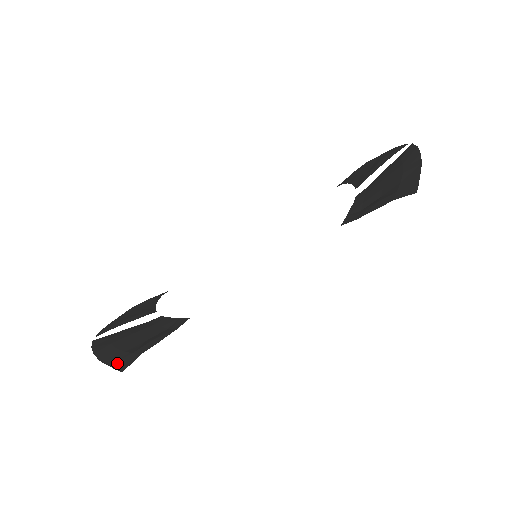
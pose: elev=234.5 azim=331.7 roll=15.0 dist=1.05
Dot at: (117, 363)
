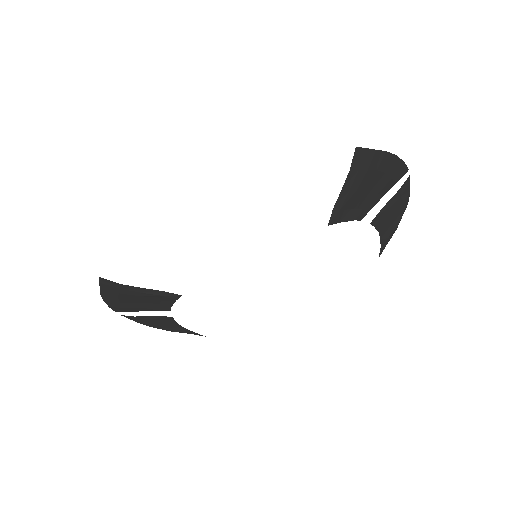
Dot at: (105, 285)
